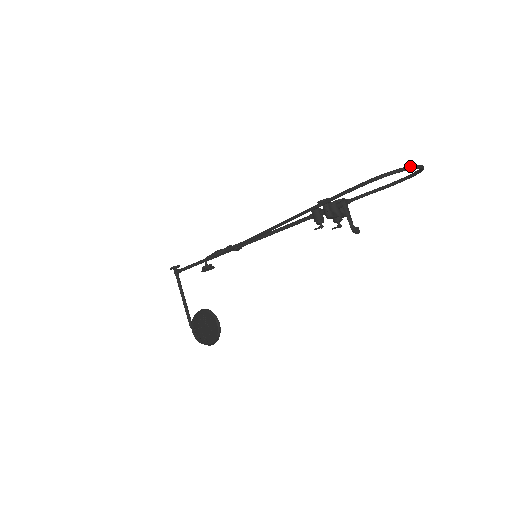
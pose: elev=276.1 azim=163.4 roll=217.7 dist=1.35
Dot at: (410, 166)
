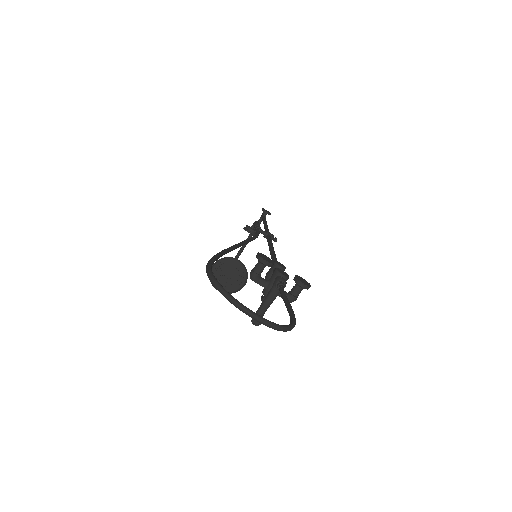
Dot at: (230, 296)
